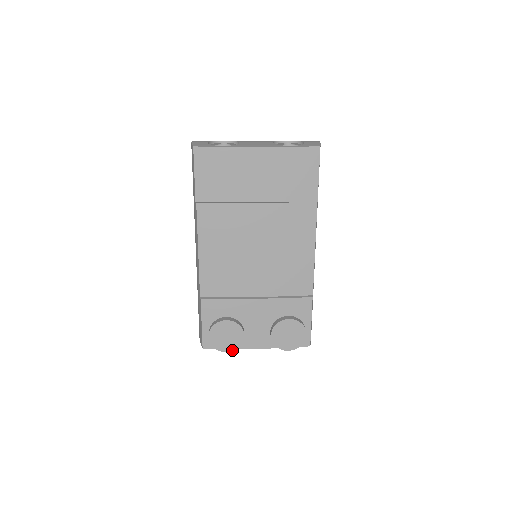
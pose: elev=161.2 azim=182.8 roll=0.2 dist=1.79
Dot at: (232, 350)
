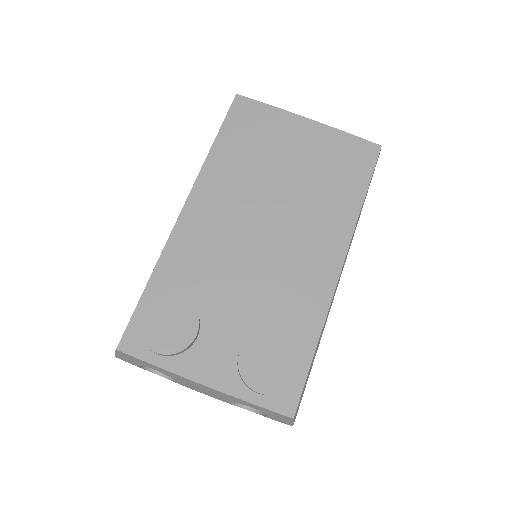
Dot at: (166, 352)
